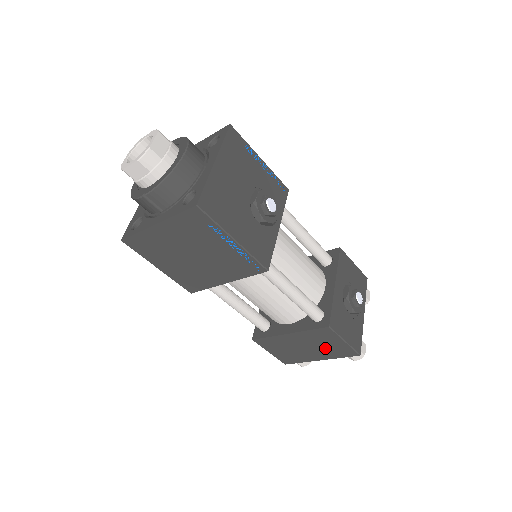
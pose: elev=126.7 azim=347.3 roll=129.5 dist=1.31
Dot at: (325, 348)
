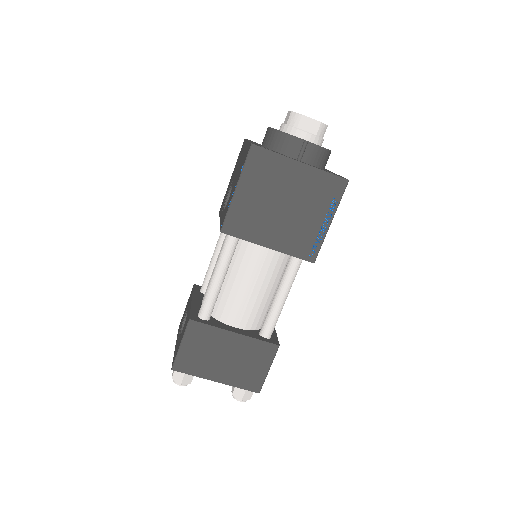
Dot at: (242, 368)
